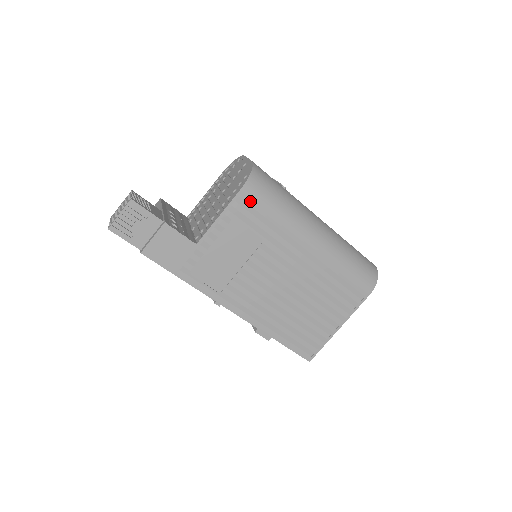
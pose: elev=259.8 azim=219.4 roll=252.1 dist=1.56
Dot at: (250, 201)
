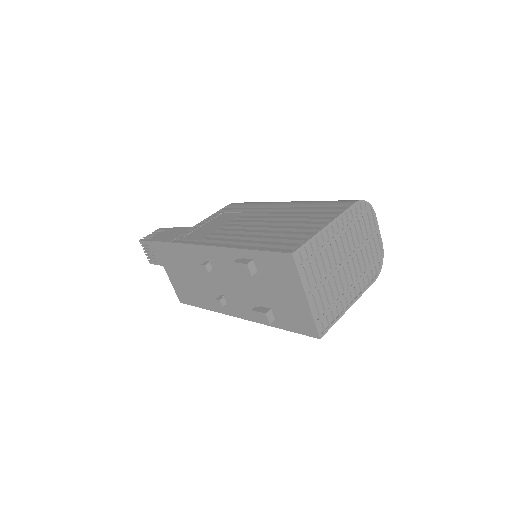
Dot at: (235, 205)
